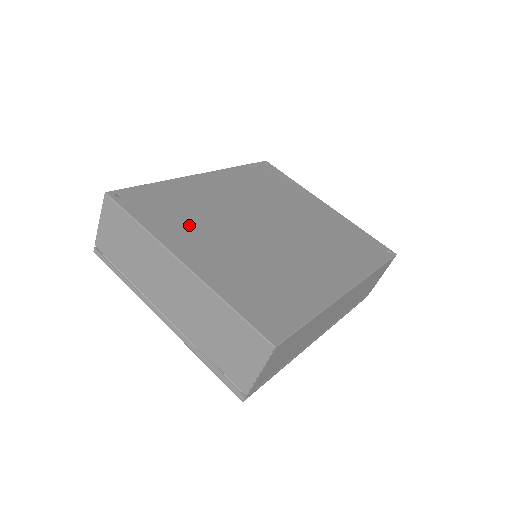
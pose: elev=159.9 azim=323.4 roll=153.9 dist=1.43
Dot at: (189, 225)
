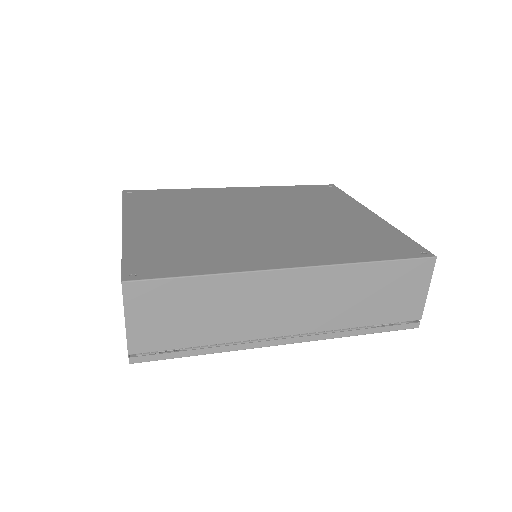
Dot at: (167, 210)
